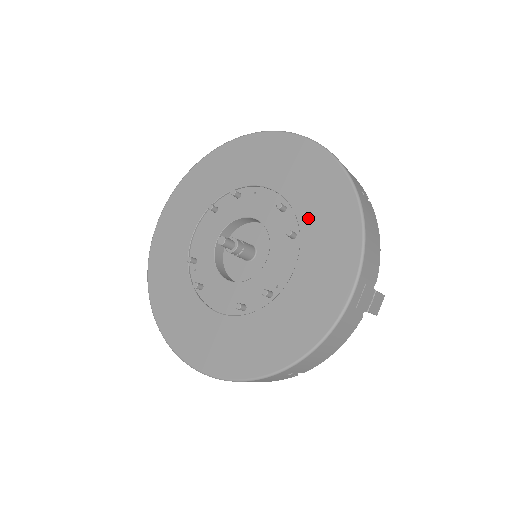
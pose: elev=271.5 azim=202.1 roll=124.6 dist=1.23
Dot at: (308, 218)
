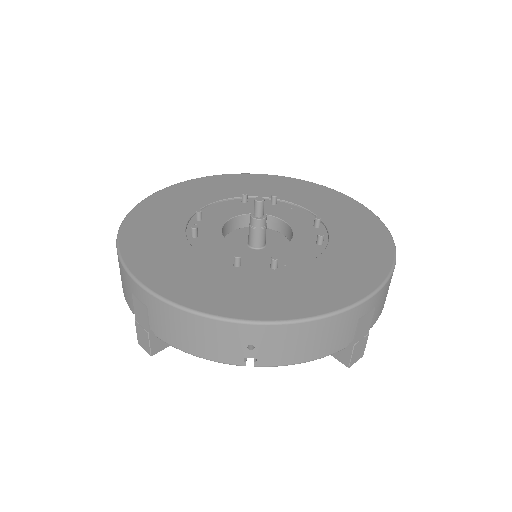
Dot at: (341, 238)
